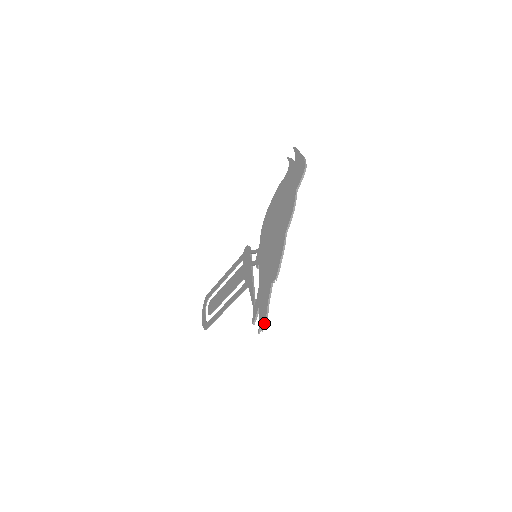
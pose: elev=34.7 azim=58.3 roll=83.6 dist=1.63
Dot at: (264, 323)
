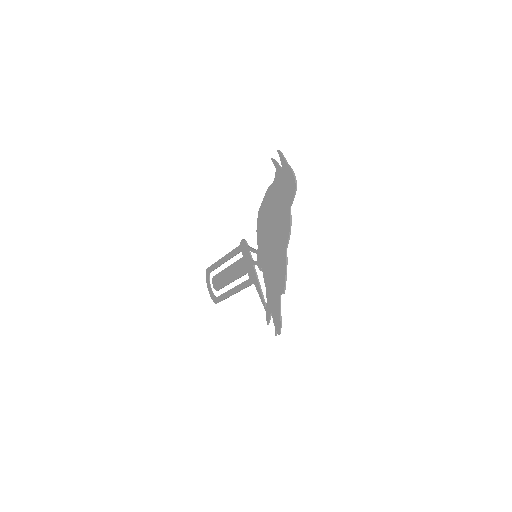
Dot at: (280, 330)
